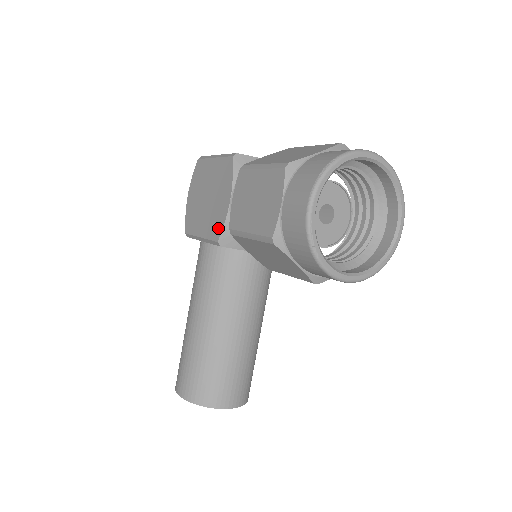
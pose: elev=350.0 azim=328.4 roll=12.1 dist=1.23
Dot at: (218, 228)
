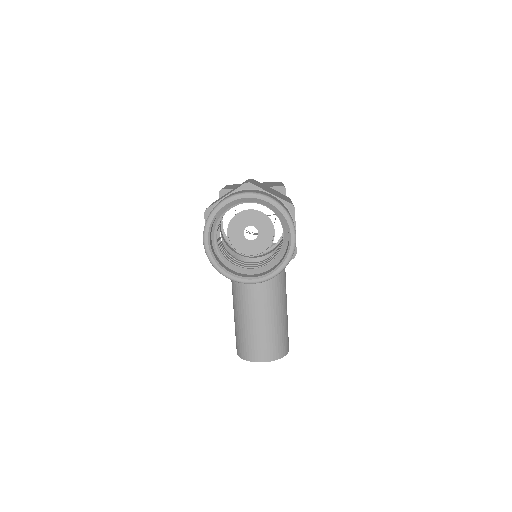
Dot at: occluded
